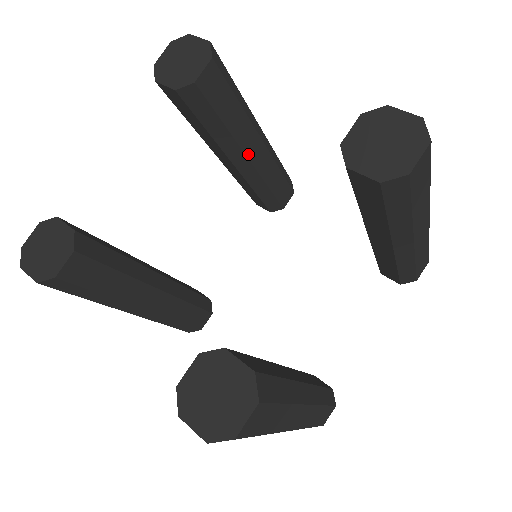
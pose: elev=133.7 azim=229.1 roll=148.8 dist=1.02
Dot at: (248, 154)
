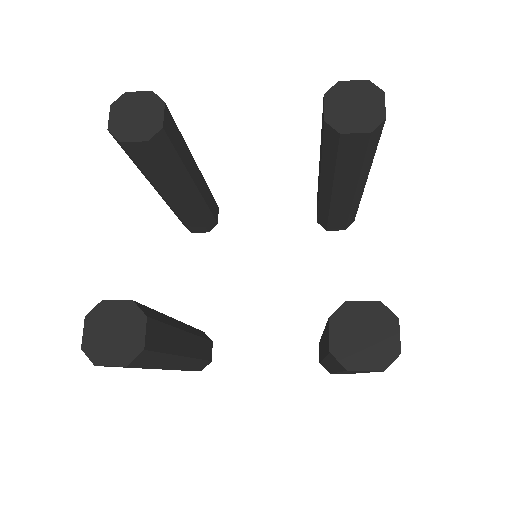
Dot at: (195, 182)
